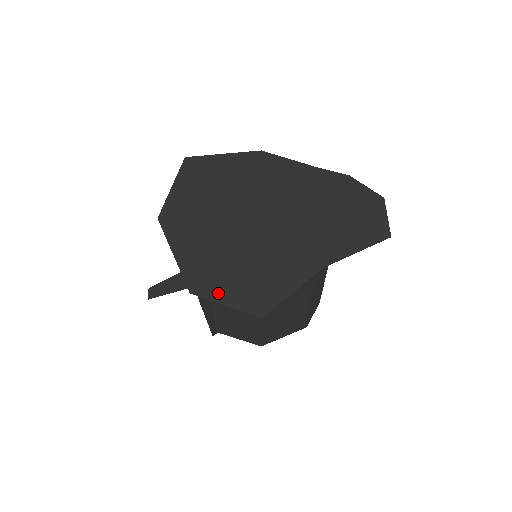
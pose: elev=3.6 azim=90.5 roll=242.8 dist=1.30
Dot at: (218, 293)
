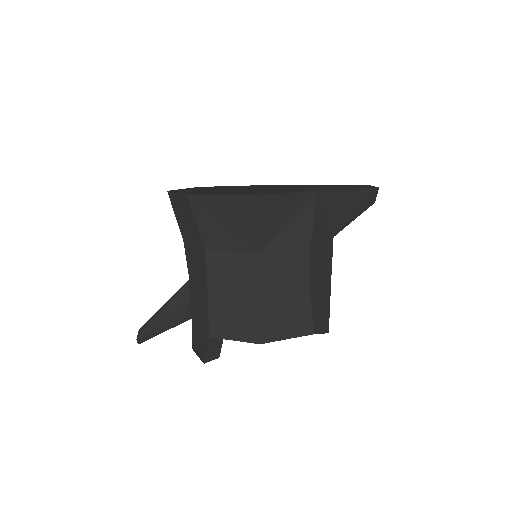
Dot at: (214, 194)
